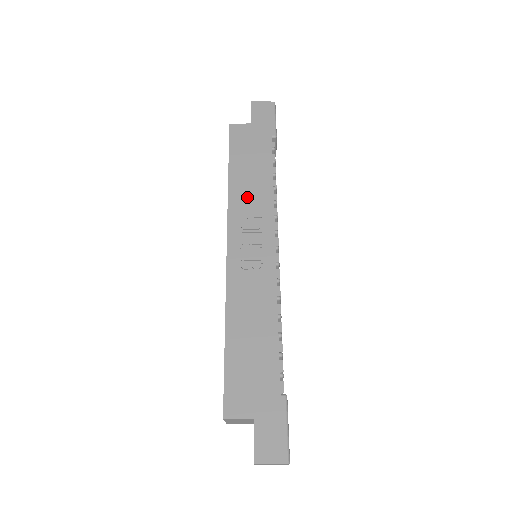
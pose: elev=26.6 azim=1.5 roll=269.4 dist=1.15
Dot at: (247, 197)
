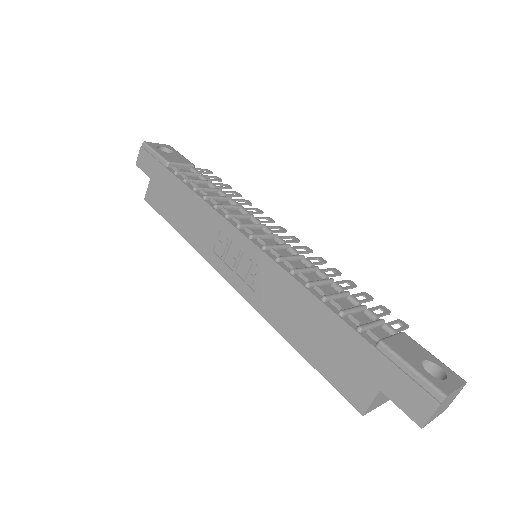
Dot at: (200, 231)
